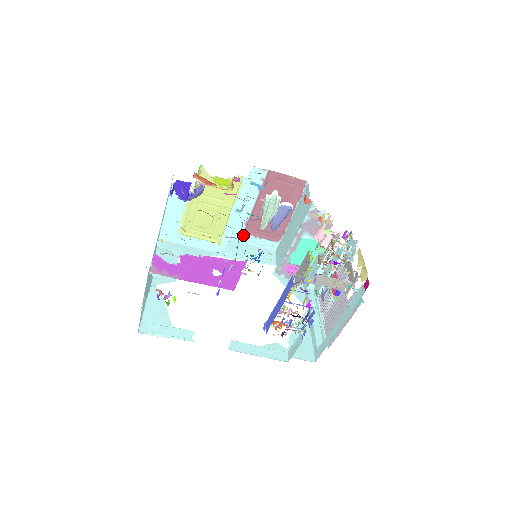
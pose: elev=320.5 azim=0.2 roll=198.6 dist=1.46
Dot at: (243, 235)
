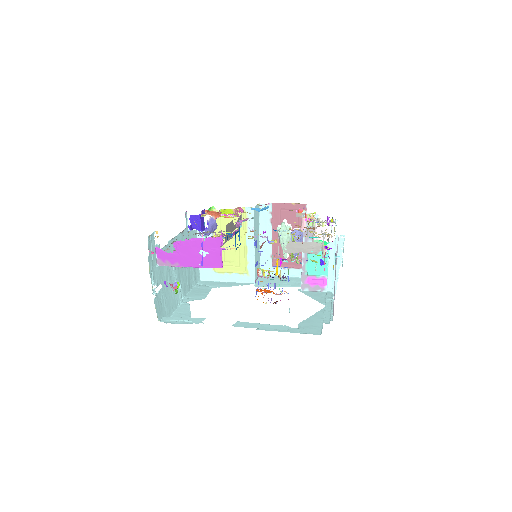
Dot at: (273, 269)
